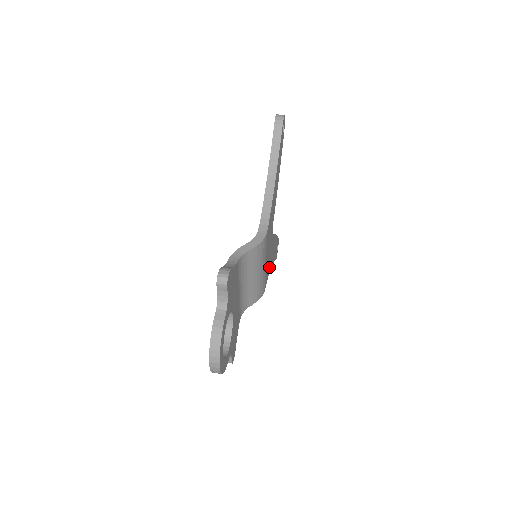
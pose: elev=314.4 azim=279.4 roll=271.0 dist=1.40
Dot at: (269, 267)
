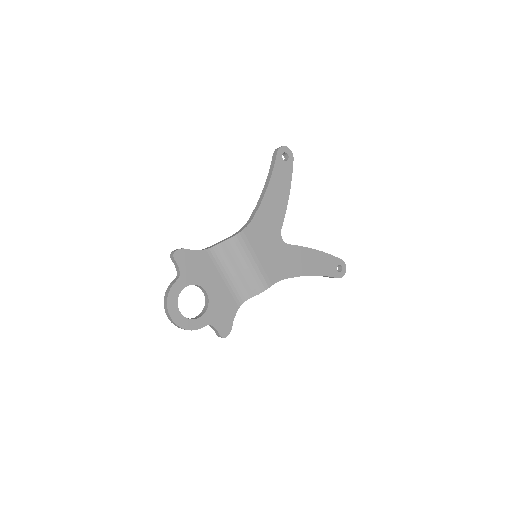
Dot at: (287, 271)
